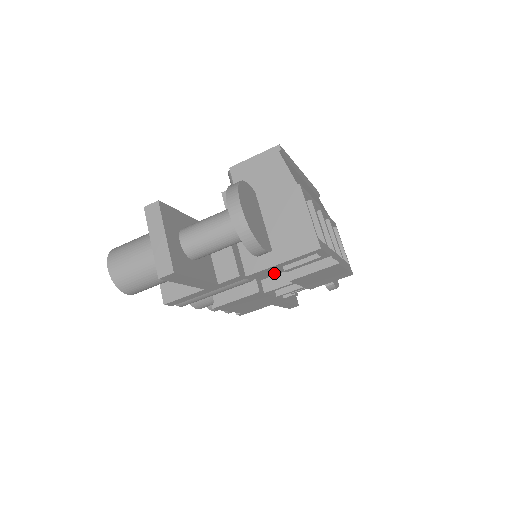
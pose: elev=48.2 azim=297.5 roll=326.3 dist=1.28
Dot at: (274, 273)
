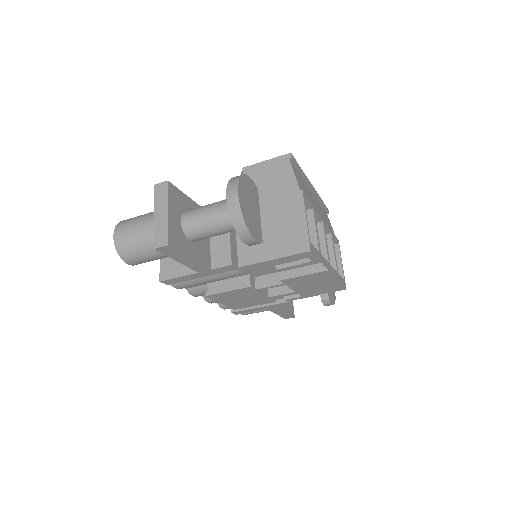
Dot at: (267, 272)
